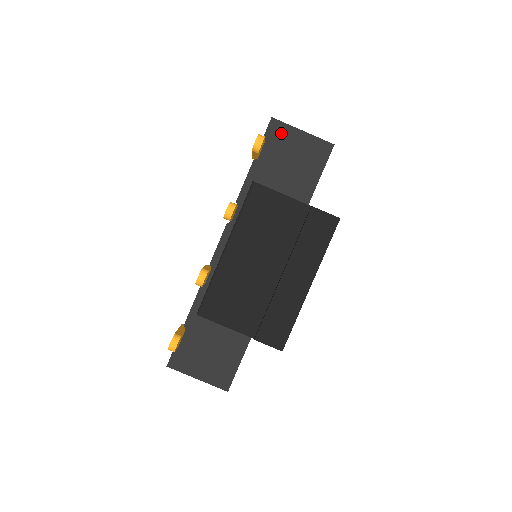
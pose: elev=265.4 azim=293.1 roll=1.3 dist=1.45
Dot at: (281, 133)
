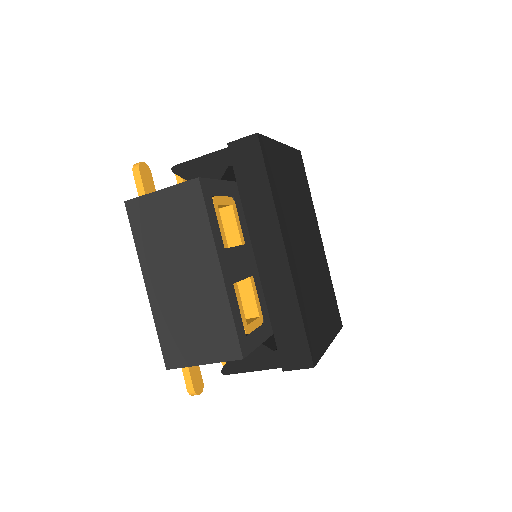
Dot at: occluded
